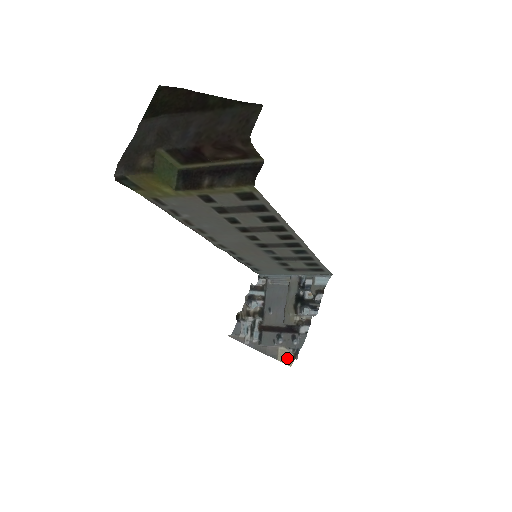
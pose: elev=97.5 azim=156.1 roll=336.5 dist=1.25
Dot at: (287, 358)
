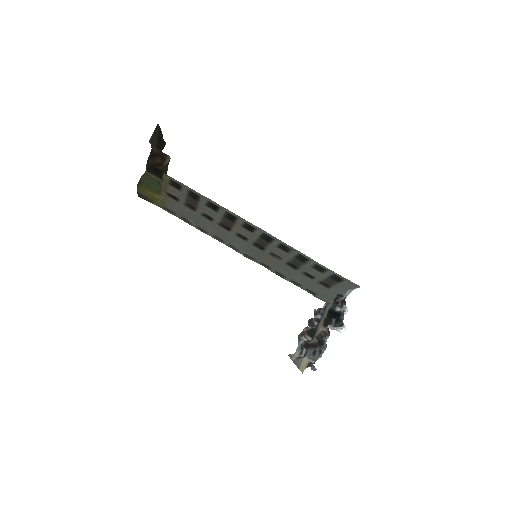
Dot at: (304, 366)
